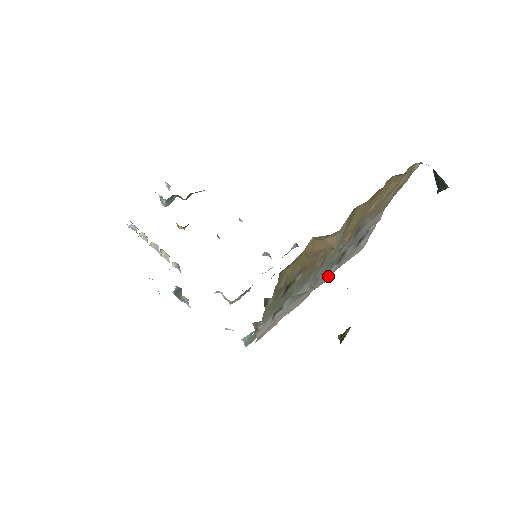
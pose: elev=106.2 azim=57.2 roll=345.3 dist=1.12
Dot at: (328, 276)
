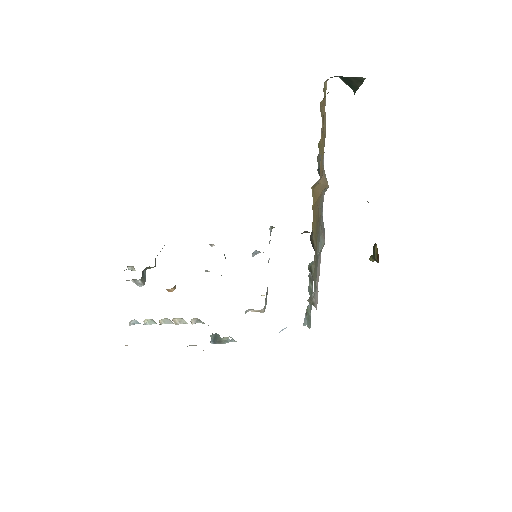
Dot at: occluded
